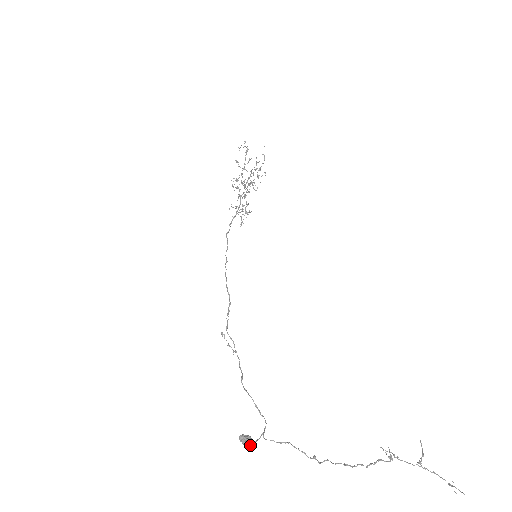
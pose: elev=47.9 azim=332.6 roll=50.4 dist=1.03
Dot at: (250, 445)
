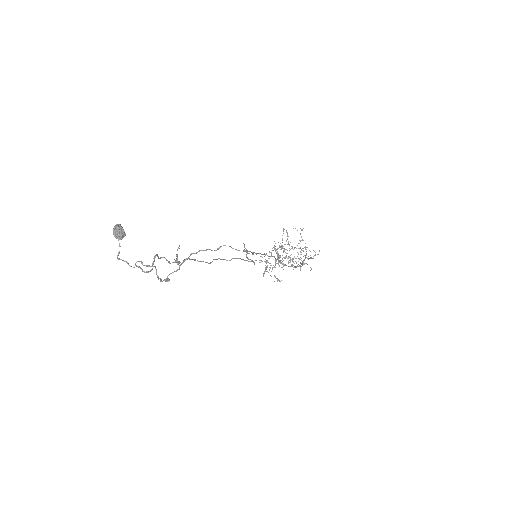
Dot at: (118, 235)
